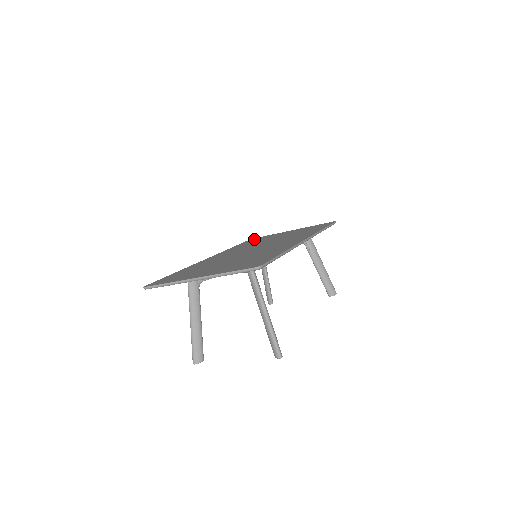
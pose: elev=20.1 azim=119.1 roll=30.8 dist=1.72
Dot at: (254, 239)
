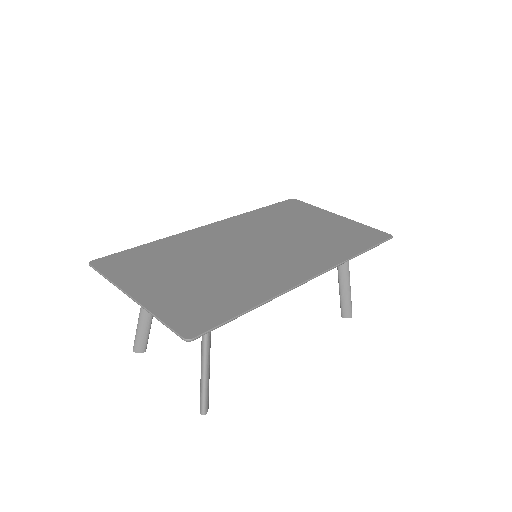
Dot at: (292, 204)
